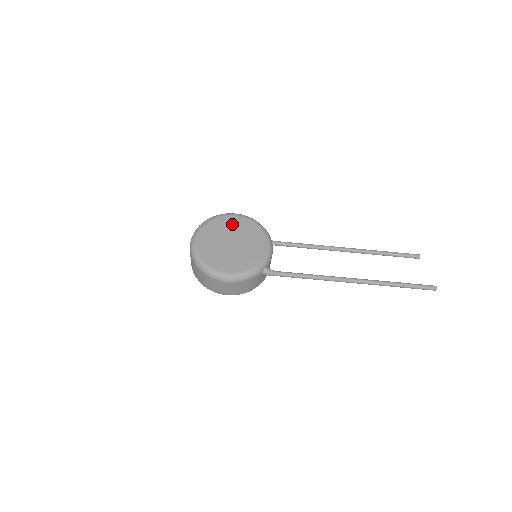
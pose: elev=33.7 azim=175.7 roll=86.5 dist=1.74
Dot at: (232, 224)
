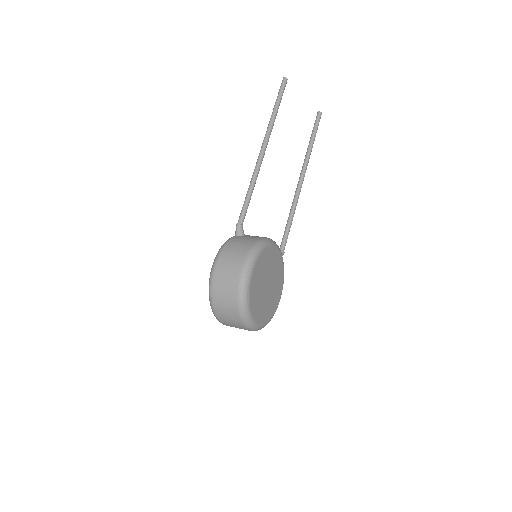
Dot at: (258, 279)
